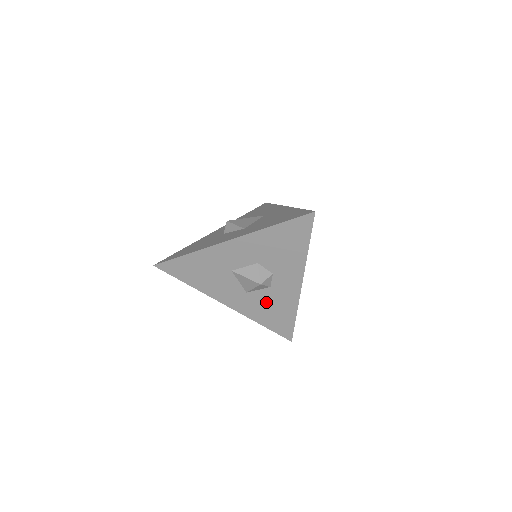
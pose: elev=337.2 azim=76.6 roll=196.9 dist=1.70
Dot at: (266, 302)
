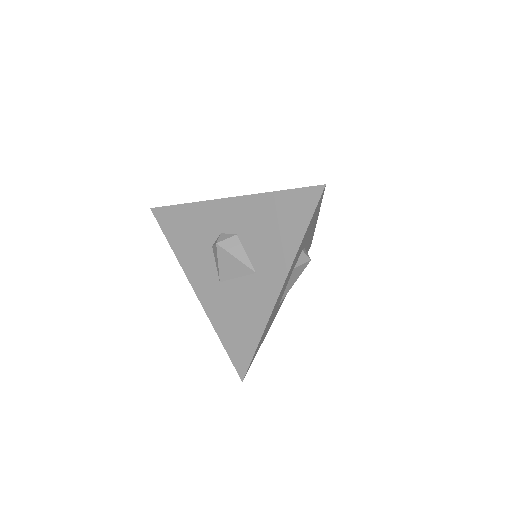
Dot at: occluded
